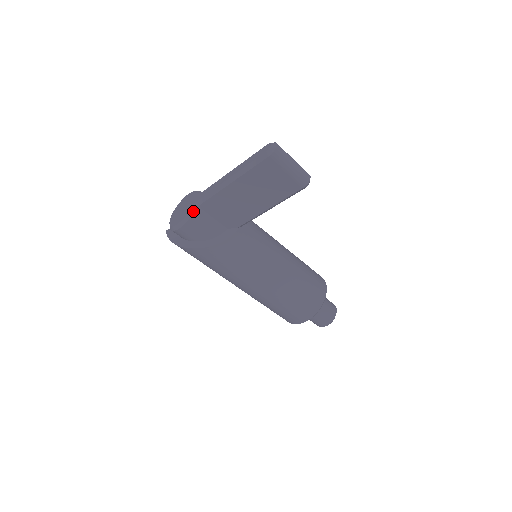
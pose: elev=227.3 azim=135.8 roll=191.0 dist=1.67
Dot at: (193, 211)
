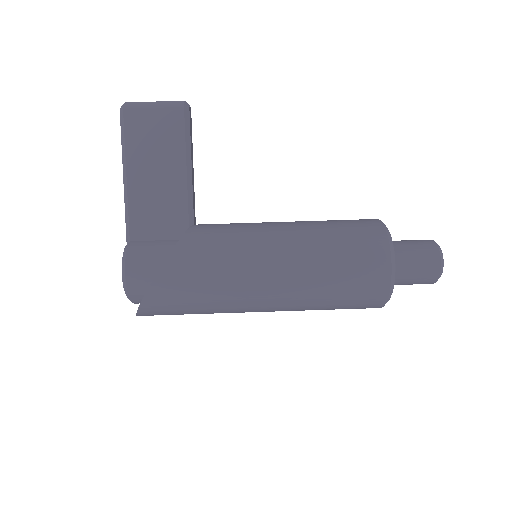
Dot at: (126, 247)
